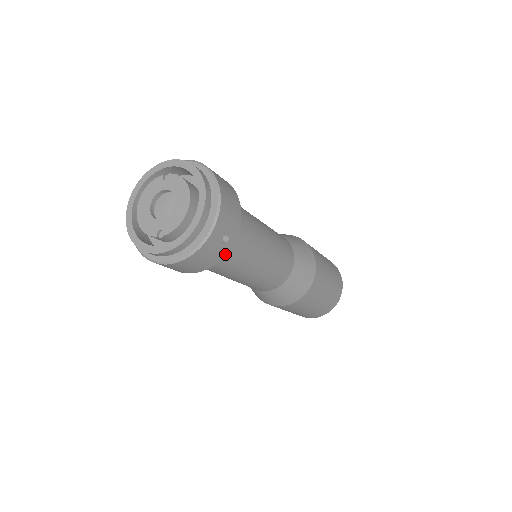
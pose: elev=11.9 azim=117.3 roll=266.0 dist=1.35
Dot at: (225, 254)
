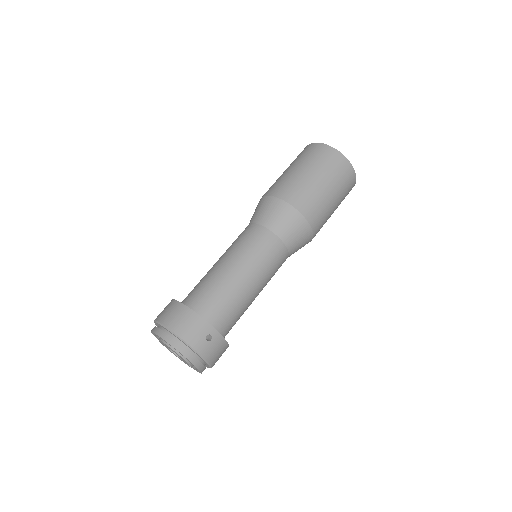
Dot at: (221, 336)
